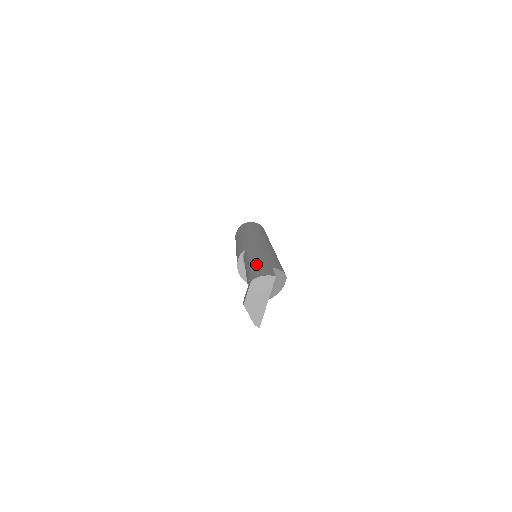
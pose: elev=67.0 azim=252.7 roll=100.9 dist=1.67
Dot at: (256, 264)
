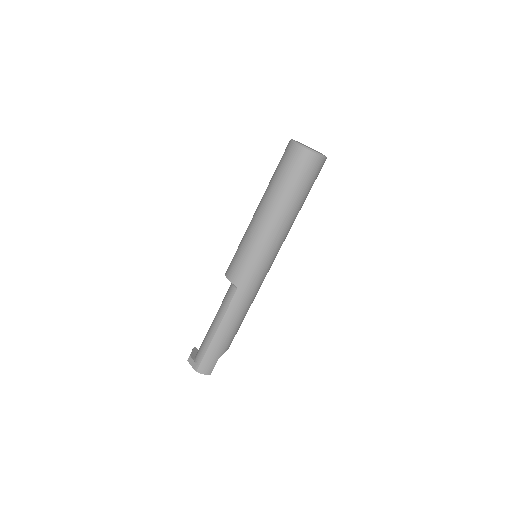
Dot at: (214, 347)
